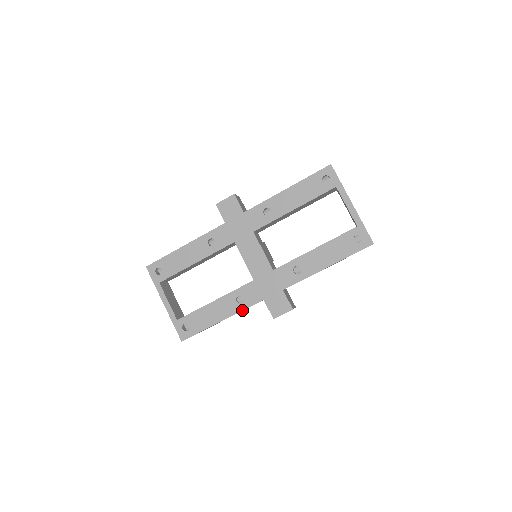
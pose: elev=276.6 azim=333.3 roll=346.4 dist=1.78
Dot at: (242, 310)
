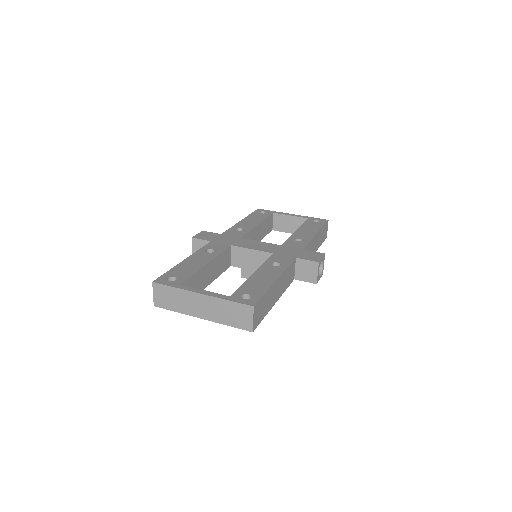
Dot at: (286, 268)
